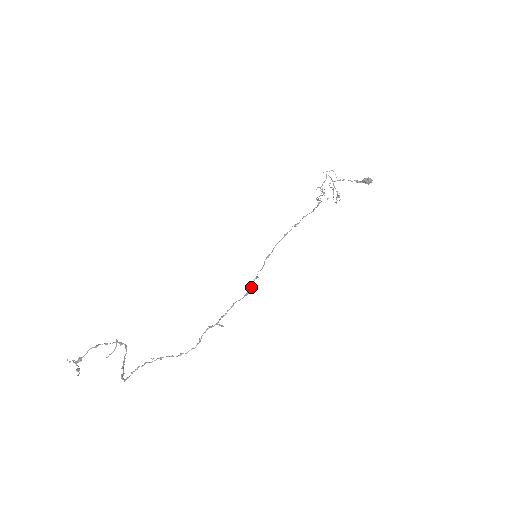
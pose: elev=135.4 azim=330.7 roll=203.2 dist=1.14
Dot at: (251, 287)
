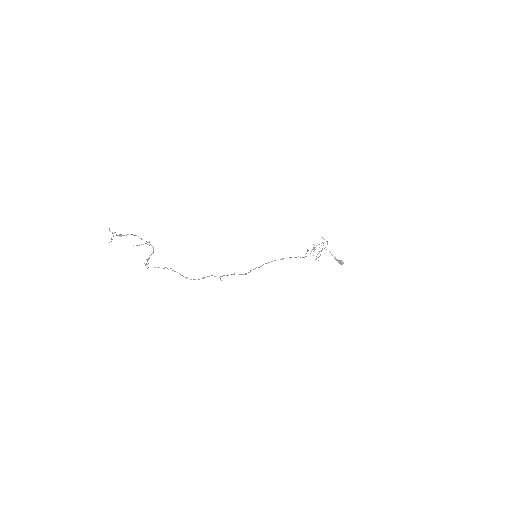
Dot at: (249, 272)
